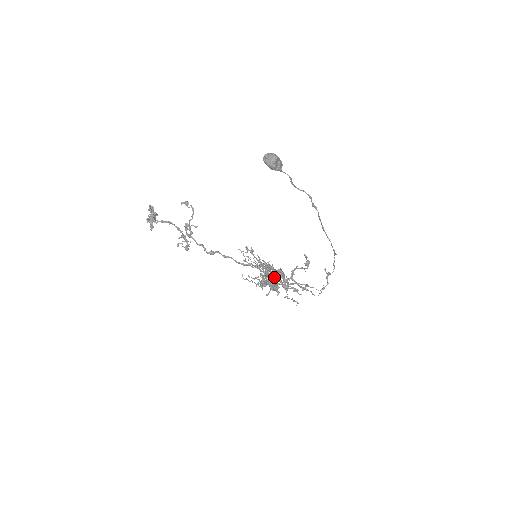
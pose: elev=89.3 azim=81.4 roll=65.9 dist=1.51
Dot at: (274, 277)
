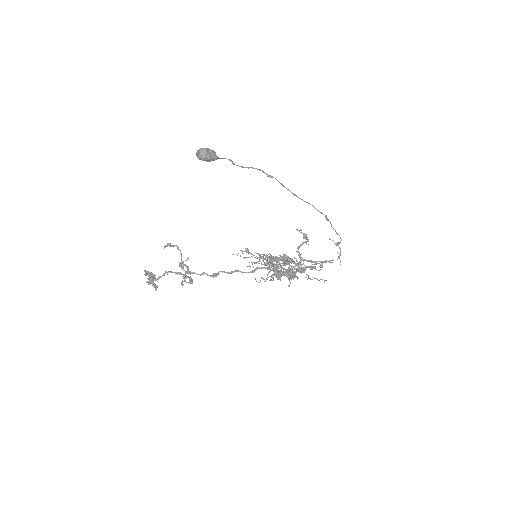
Dot at: (283, 264)
